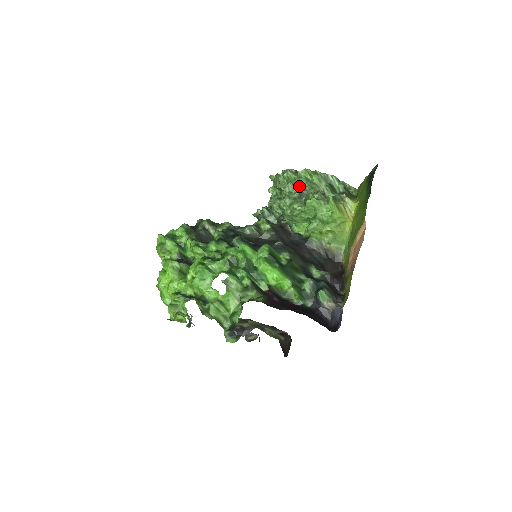
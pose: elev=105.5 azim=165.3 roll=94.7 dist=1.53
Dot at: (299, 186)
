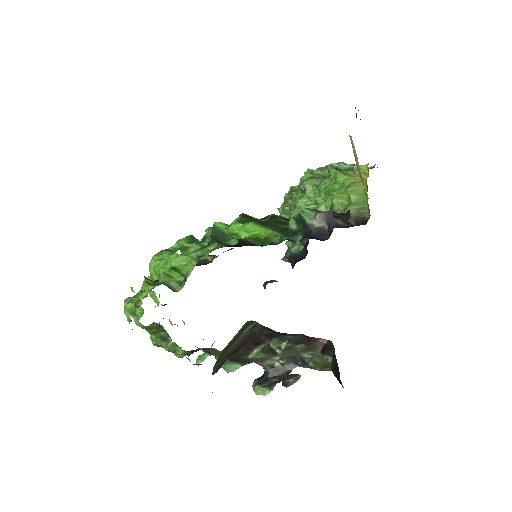
Dot at: occluded
